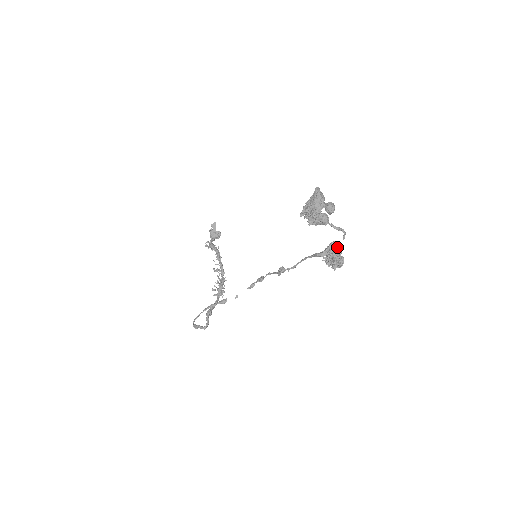
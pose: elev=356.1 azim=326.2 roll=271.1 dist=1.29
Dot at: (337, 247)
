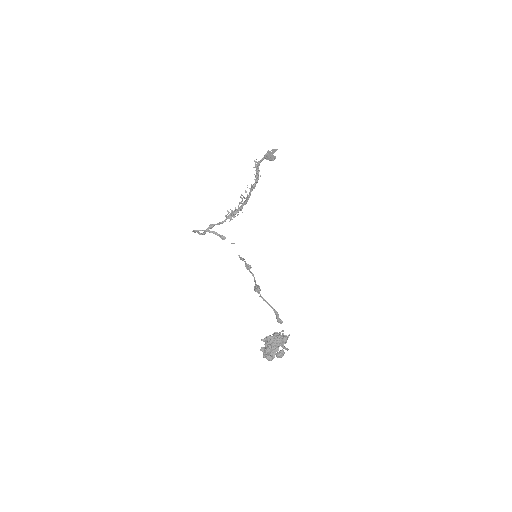
Dot at: occluded
